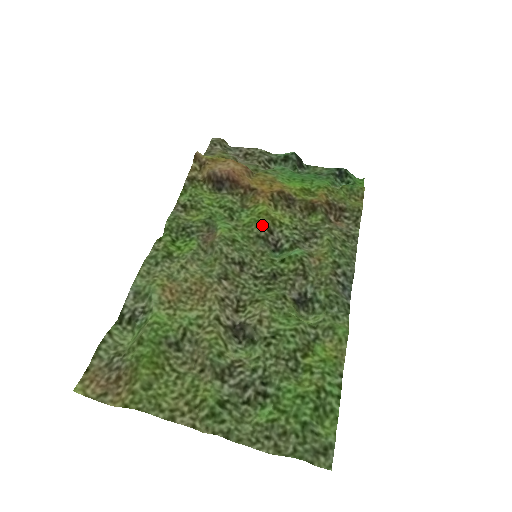
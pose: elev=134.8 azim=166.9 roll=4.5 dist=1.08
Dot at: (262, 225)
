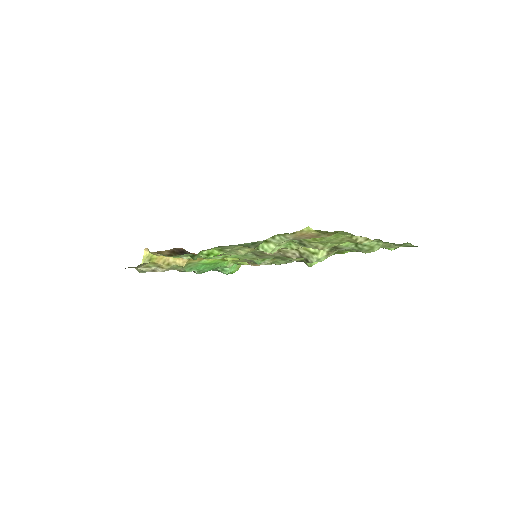
Dot at: occluded
